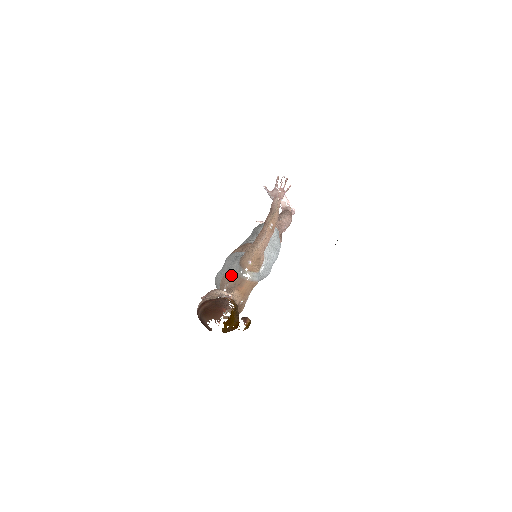
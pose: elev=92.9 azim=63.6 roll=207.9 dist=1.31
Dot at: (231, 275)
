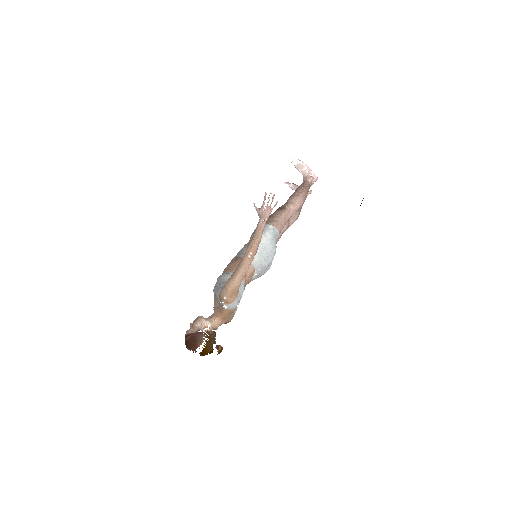
Dot at: (216, 300)
